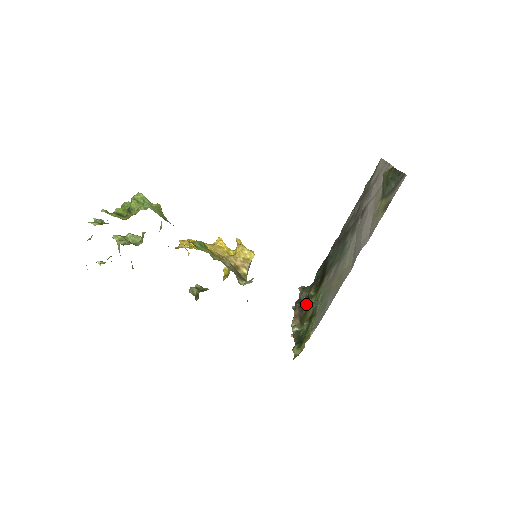
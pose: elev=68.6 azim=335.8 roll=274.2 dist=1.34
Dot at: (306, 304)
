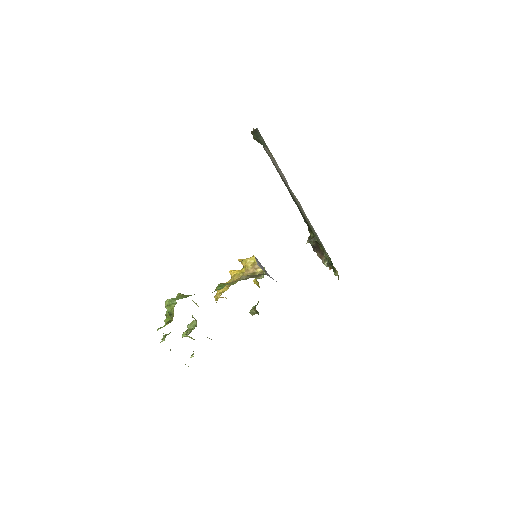
Dot at: (317, 244)
